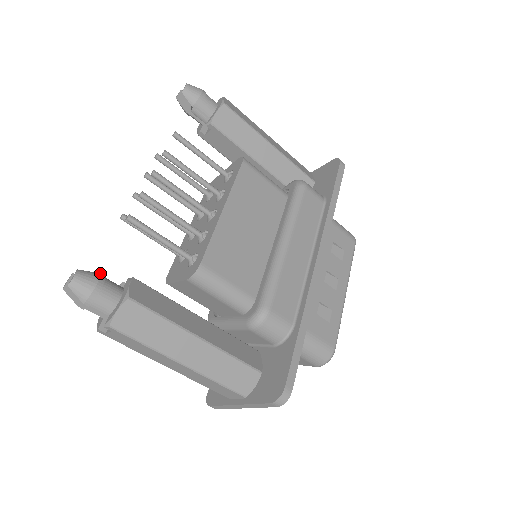
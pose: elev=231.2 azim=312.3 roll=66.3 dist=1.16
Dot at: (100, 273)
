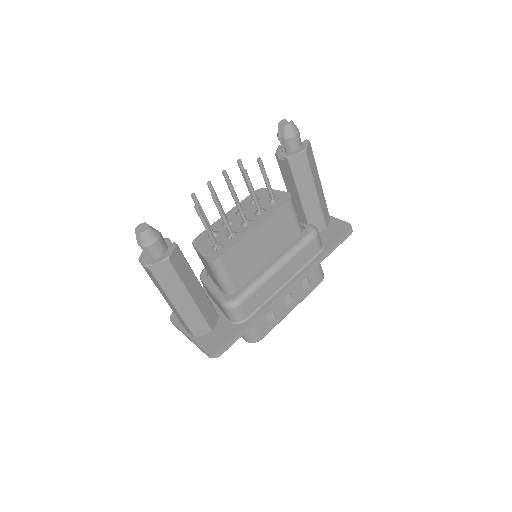
Dot at: occluded
